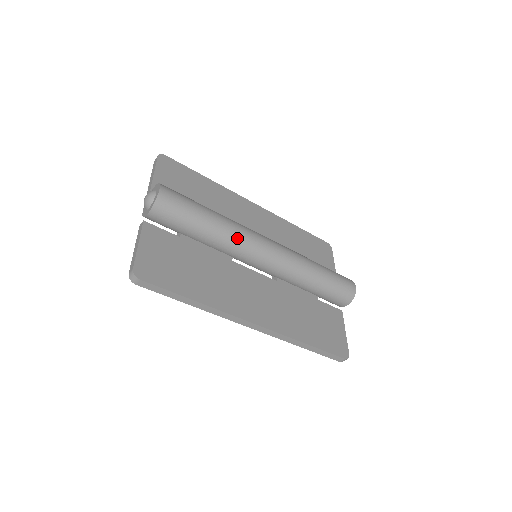
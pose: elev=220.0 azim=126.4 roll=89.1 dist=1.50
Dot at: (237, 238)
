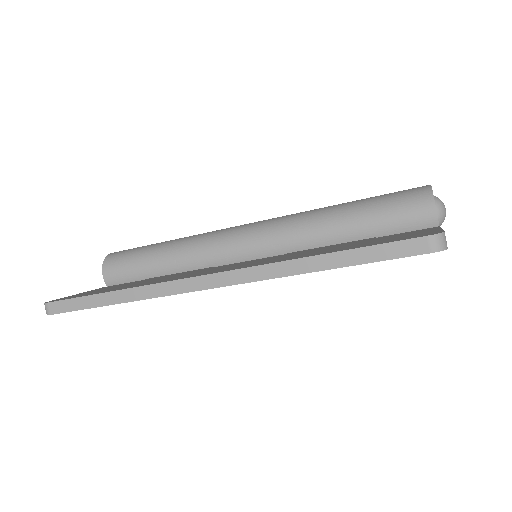
Dot at: (198, 239)
